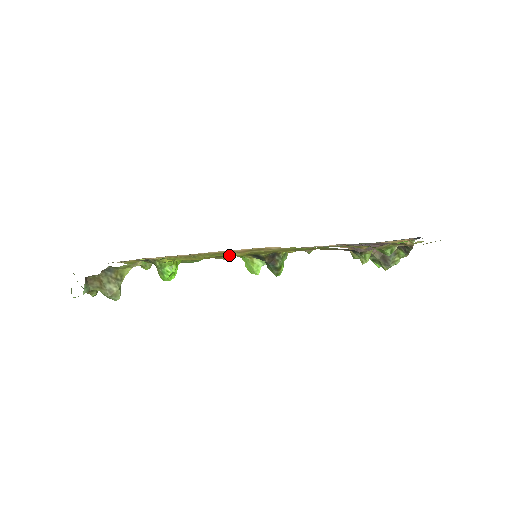
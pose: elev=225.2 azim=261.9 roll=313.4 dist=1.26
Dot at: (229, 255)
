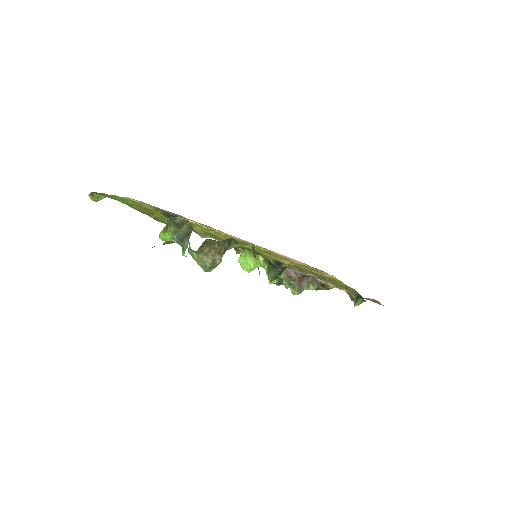
Dot at: (273, 257)
